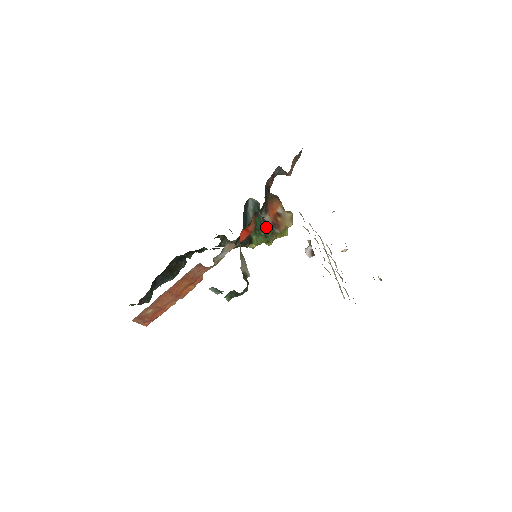
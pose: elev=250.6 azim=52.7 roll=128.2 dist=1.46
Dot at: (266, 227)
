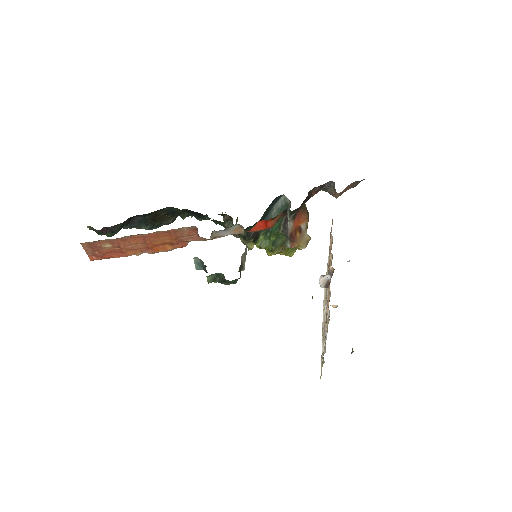
Dot at: (280, 234)
